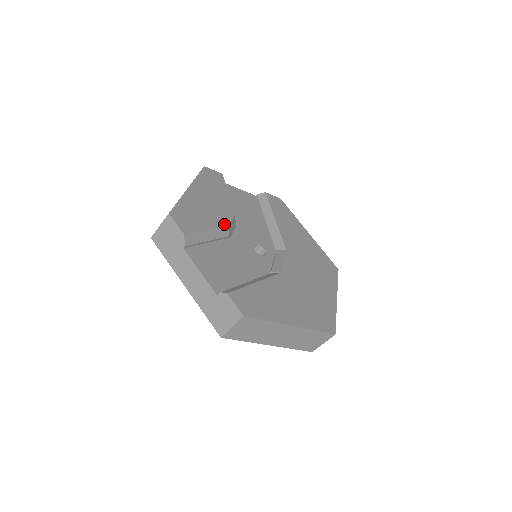
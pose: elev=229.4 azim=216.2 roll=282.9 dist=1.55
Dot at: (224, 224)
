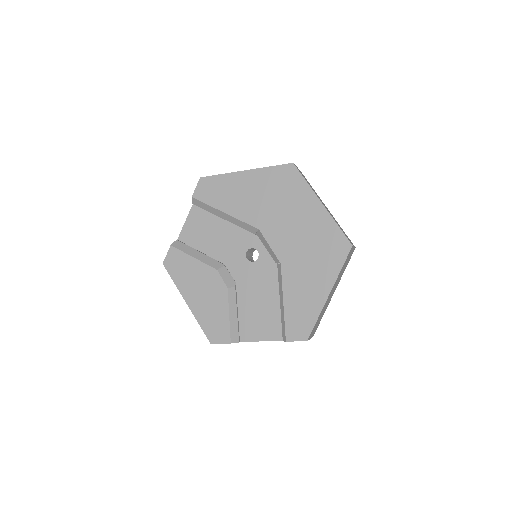
Dot at: (225, 291)
